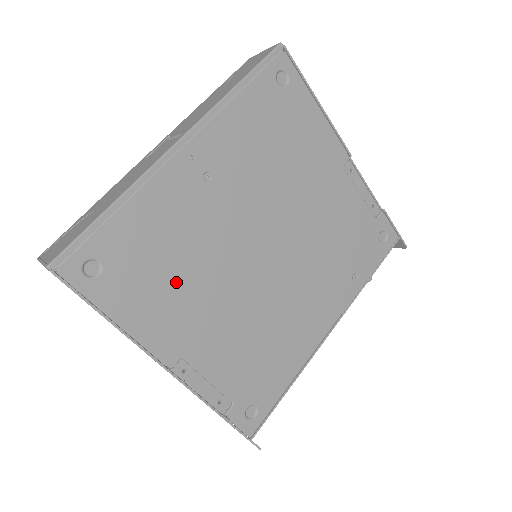
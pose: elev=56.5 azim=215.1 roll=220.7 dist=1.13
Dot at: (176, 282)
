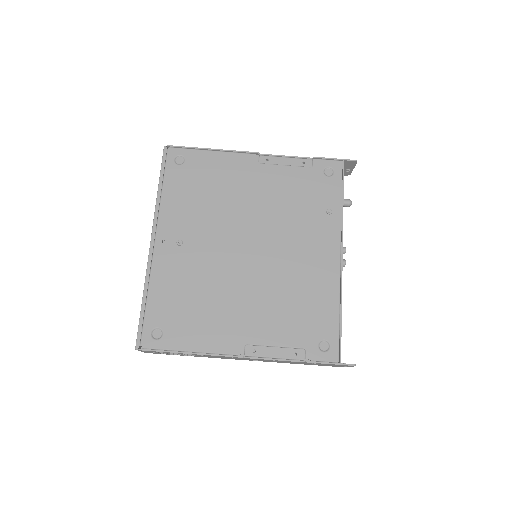
Dot at: (207, 307)
